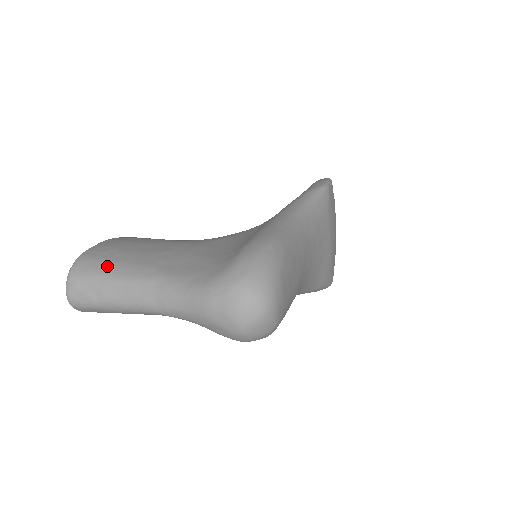
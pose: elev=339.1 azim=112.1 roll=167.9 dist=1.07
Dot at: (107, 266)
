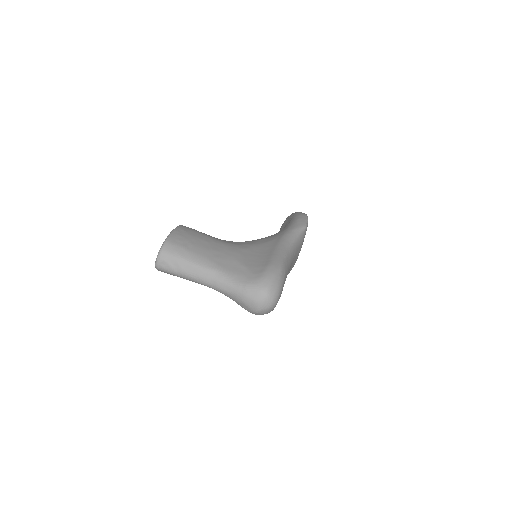
Dot at: (185, 253)
